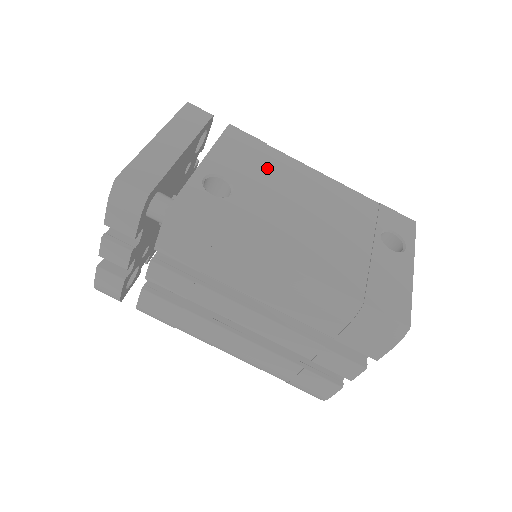
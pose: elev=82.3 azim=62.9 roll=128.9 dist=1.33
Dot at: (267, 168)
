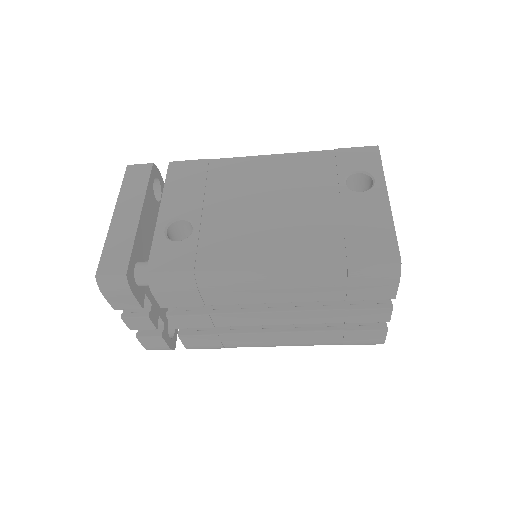
Dot at: (216, 184)
